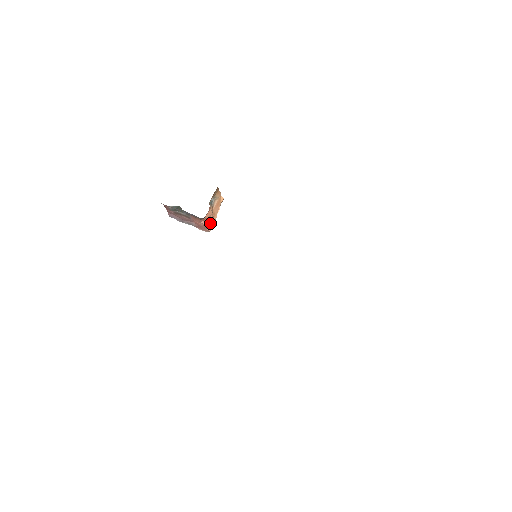
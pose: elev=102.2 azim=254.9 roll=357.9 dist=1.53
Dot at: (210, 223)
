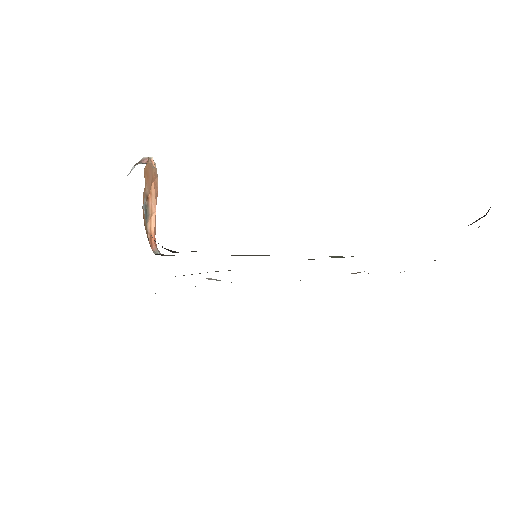
Dot at: (156, 197)
